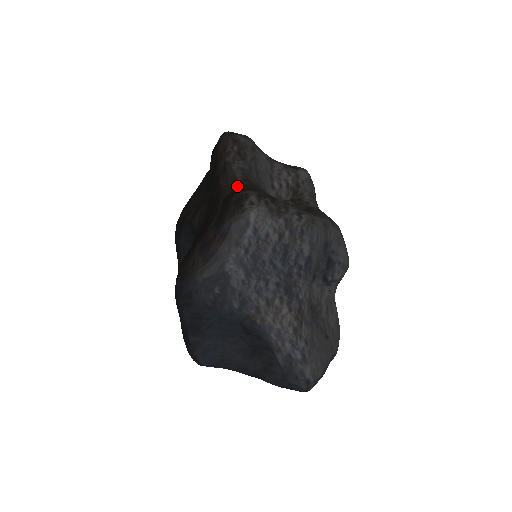
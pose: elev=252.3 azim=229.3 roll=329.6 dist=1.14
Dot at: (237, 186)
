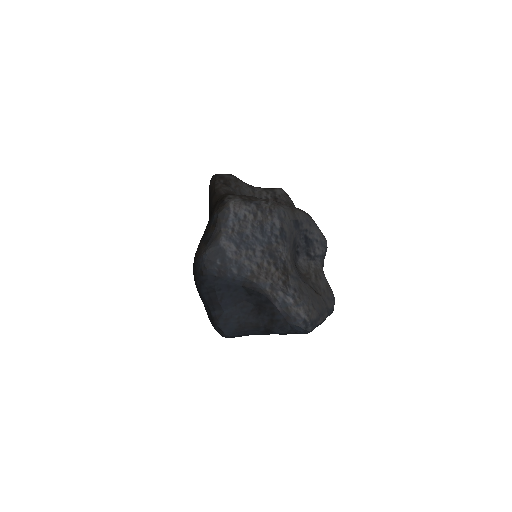
Dot at: occluded
